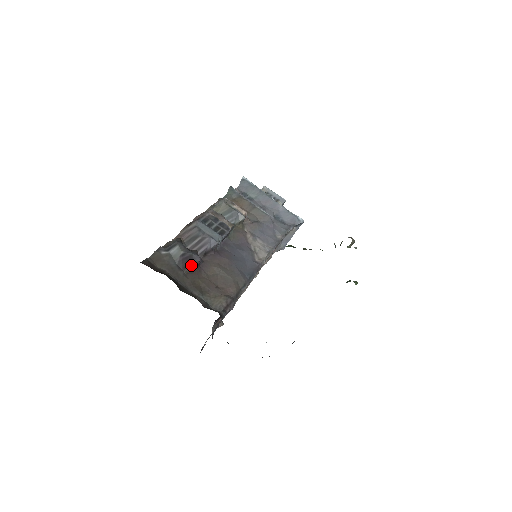
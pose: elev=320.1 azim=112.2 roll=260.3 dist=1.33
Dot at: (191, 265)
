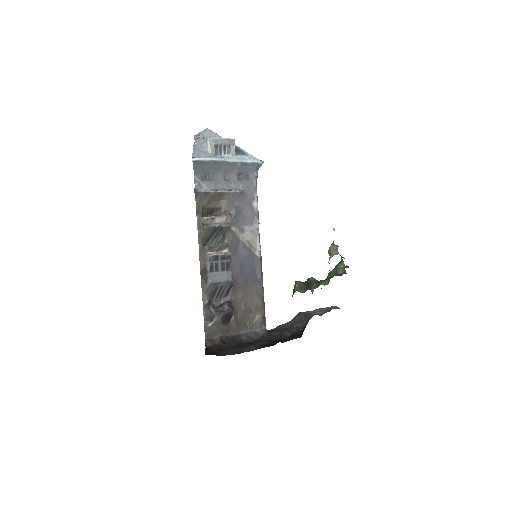
Dot at: (230, 317)
